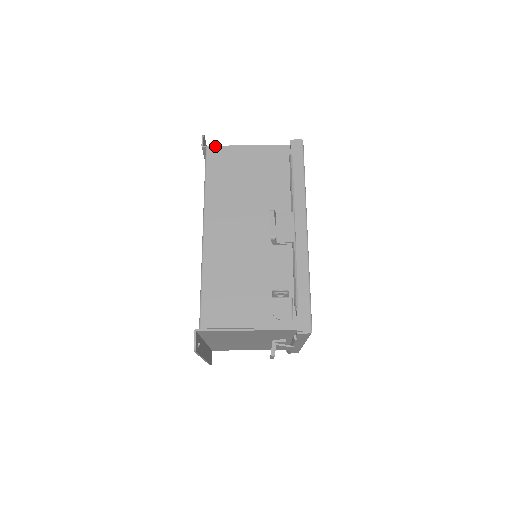
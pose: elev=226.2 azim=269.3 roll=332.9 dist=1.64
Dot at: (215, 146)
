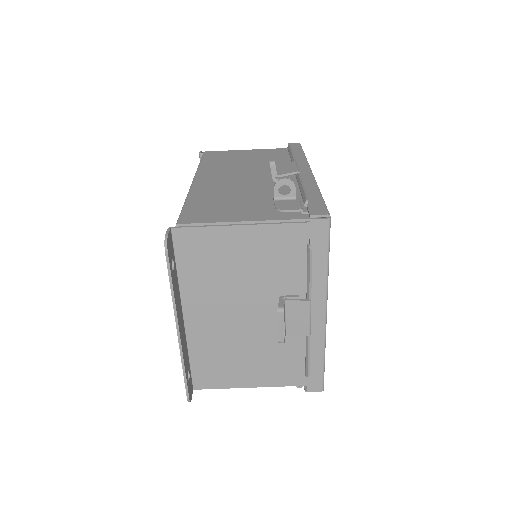
Dot at: (213, 151)
